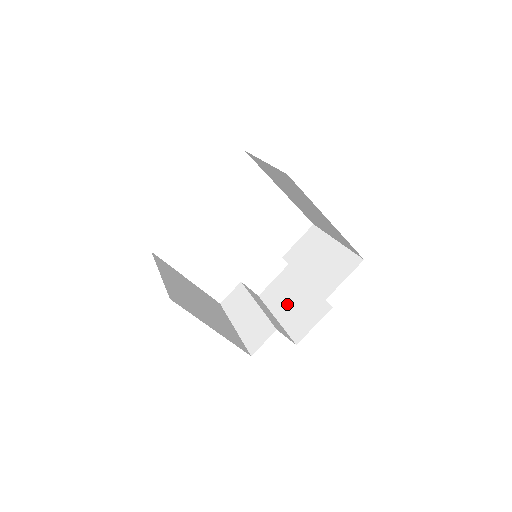
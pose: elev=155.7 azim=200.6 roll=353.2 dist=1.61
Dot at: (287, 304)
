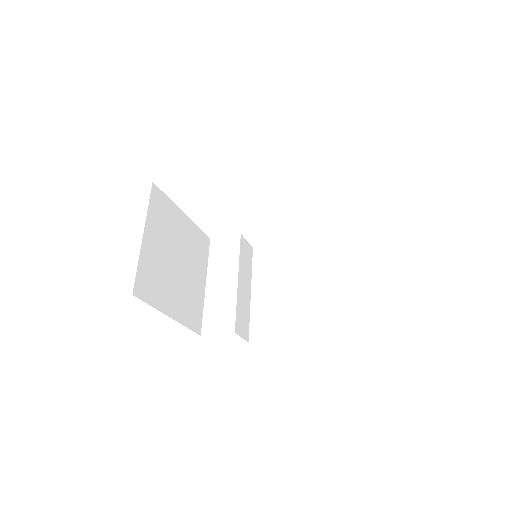
Dot at: (269, 288)
